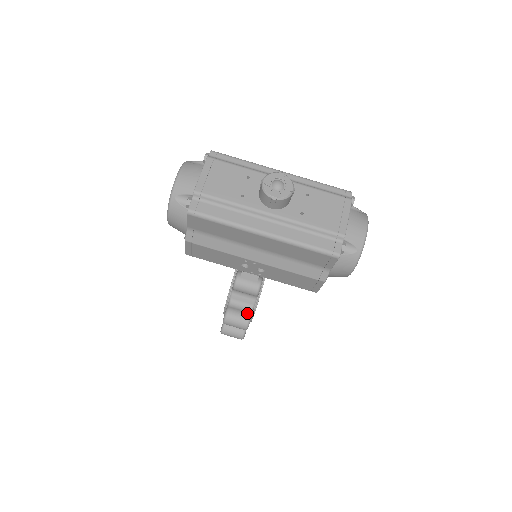
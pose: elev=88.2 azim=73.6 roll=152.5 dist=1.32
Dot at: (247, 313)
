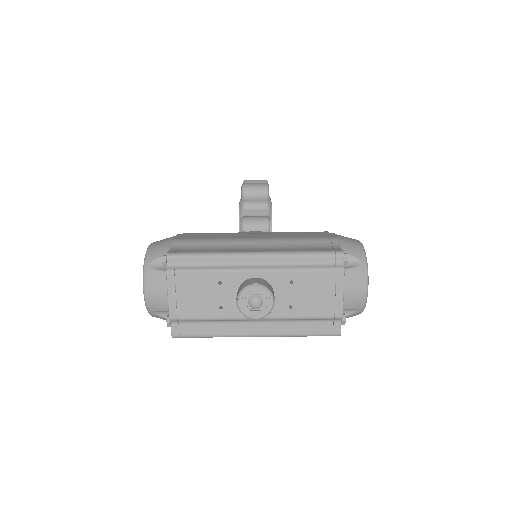
Dot at: occluded
